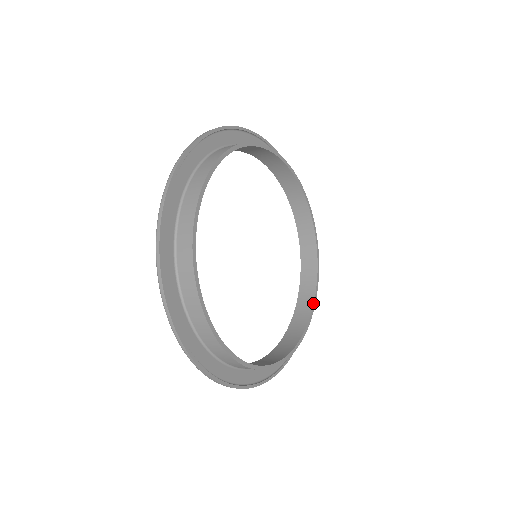
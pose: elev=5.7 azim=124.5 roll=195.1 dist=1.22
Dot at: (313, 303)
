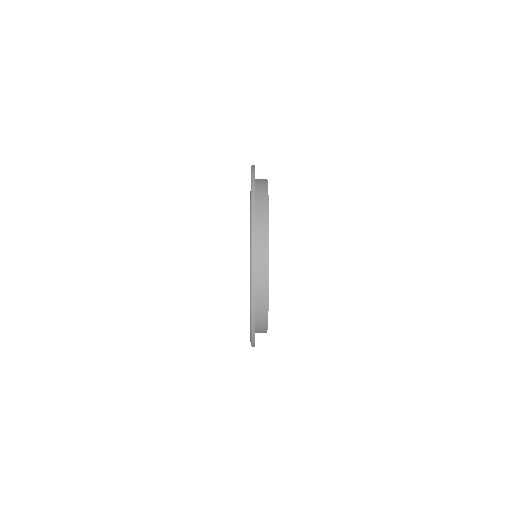
Dot at: occluded
